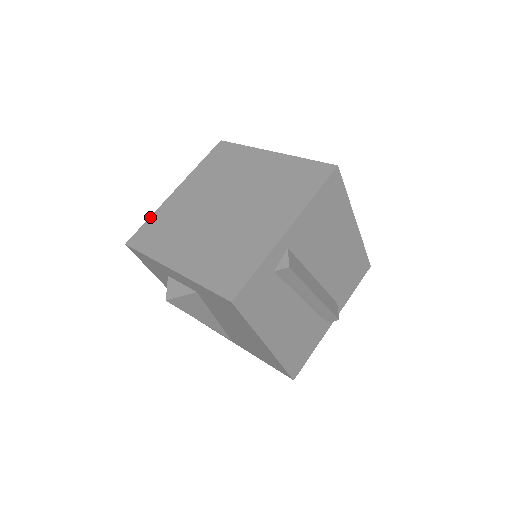
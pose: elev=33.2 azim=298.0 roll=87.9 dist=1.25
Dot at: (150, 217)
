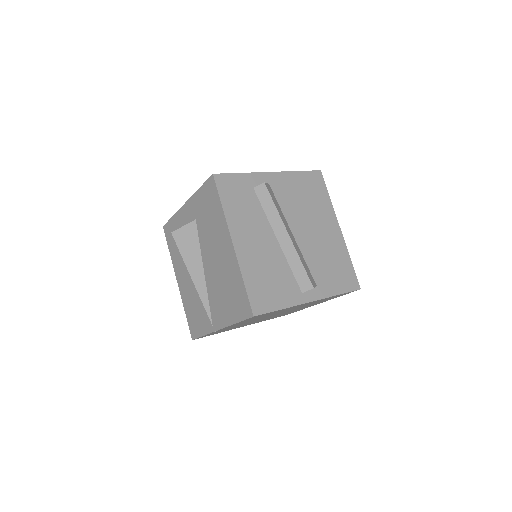
Dot at: occluded
